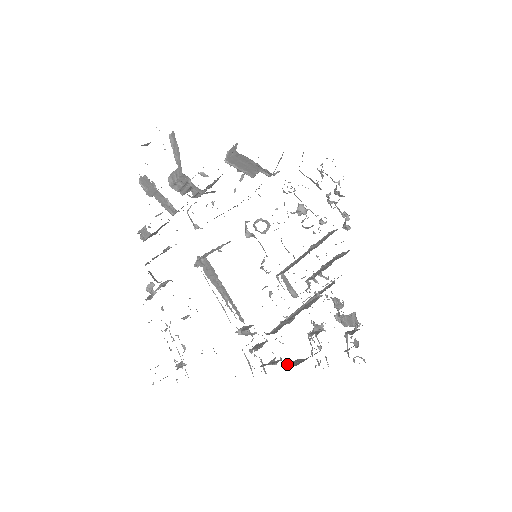
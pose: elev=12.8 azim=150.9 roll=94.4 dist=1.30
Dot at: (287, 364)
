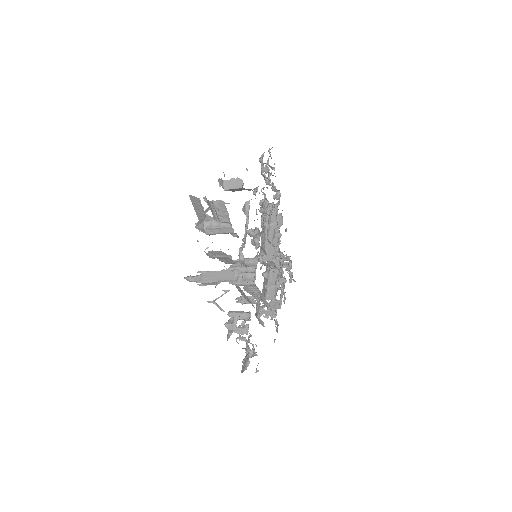
Dot at: (268, 307)
